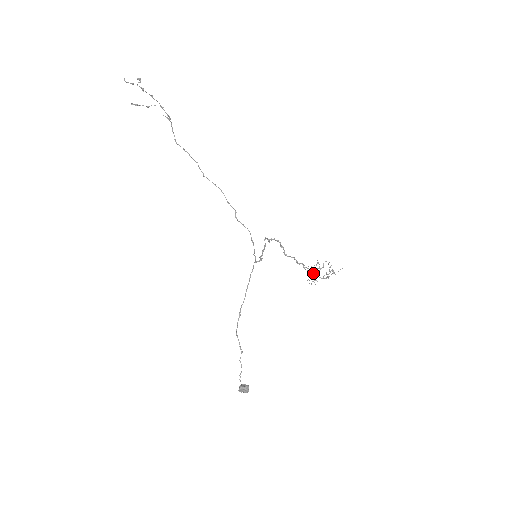
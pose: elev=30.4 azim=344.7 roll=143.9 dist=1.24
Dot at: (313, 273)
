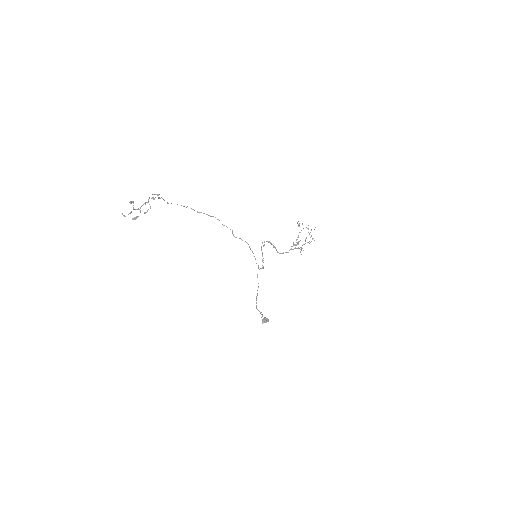
Dot at: (298, 244)
